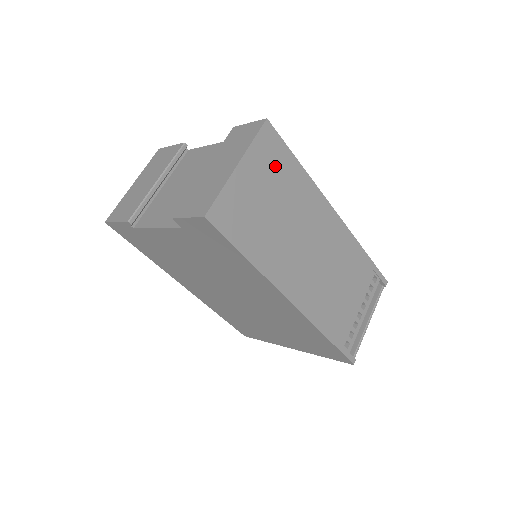
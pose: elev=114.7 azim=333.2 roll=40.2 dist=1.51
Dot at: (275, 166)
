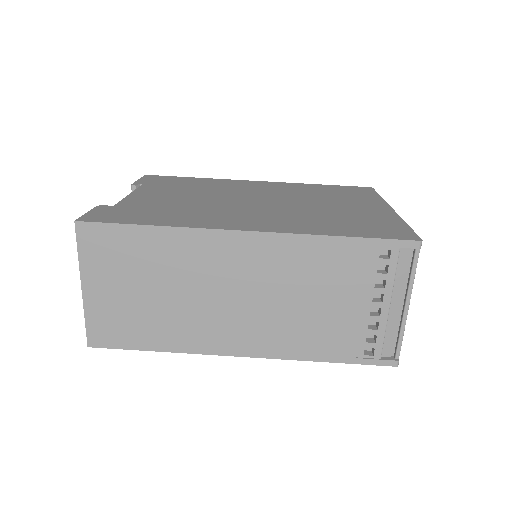
Dot at: (120, 255)
